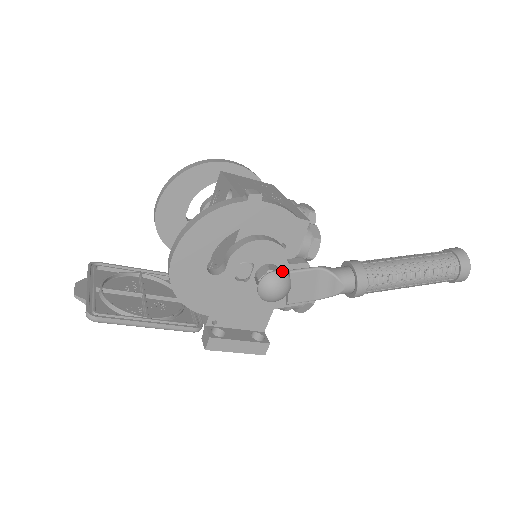
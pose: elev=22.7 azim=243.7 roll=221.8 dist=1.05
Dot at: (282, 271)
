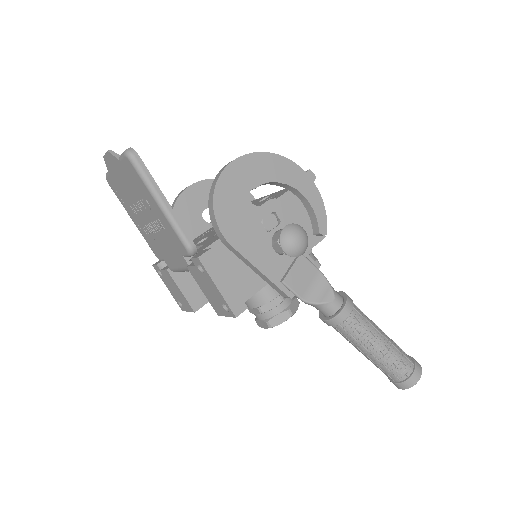
Dot at: (306, 233)
